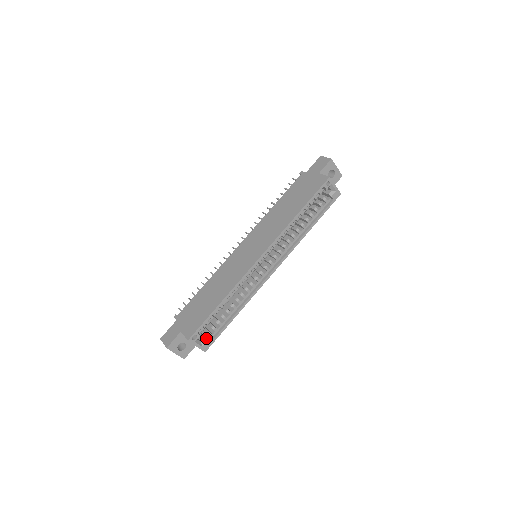
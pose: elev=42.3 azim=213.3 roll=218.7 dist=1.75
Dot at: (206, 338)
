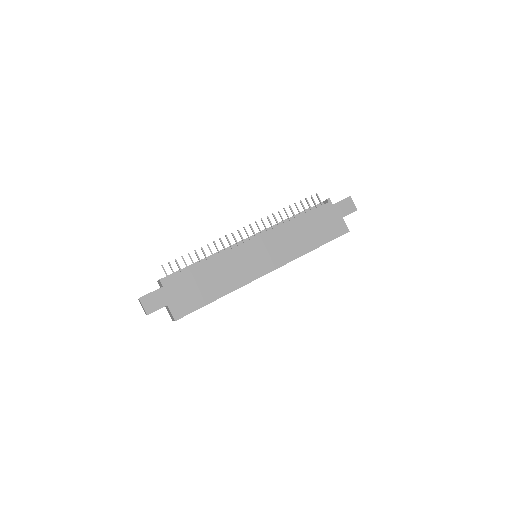
Dot at: occluded
